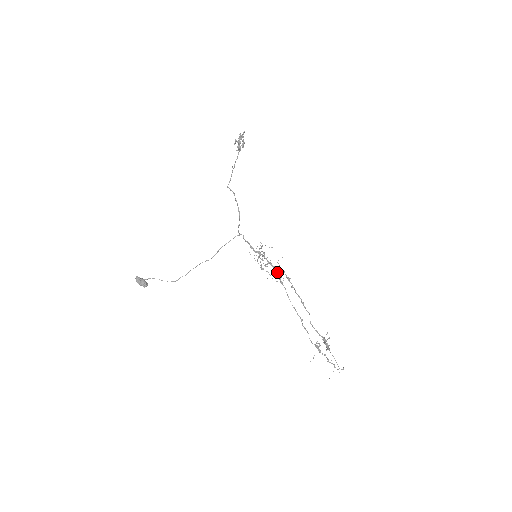
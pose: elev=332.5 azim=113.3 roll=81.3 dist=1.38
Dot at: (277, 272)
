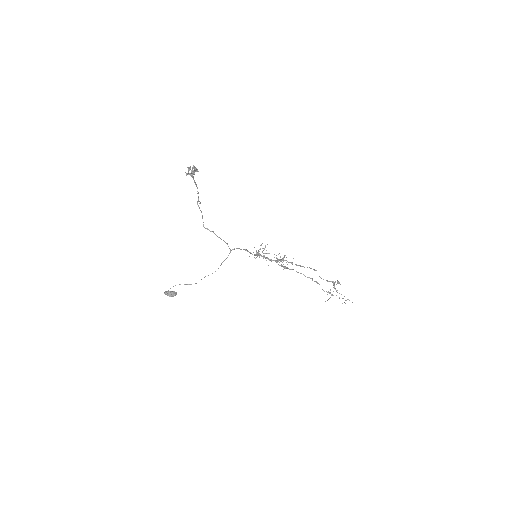
Dot at: occluded
